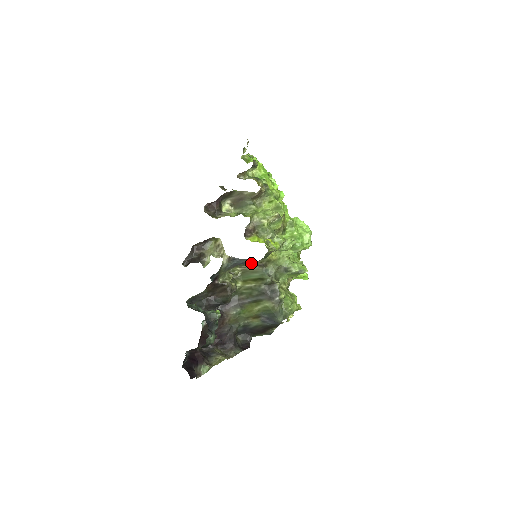
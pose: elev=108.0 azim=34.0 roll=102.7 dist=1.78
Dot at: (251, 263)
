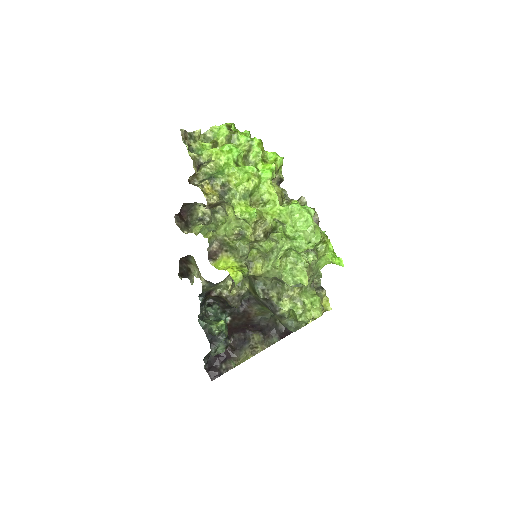
Dot at: occluded
